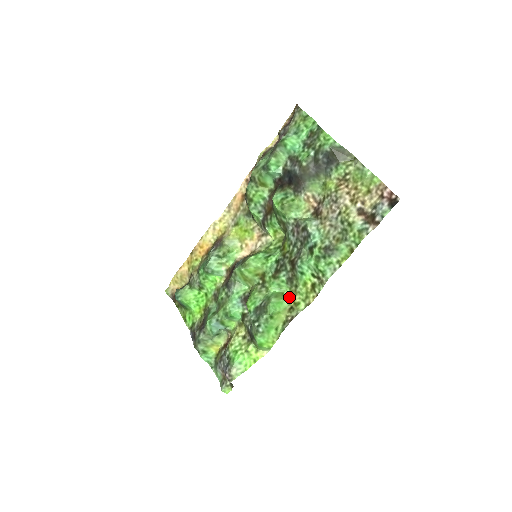
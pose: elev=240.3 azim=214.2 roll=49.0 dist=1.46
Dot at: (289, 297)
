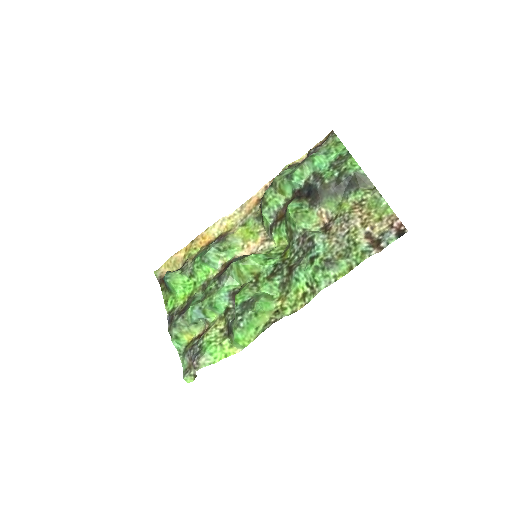
Dot at: (278, 301)
